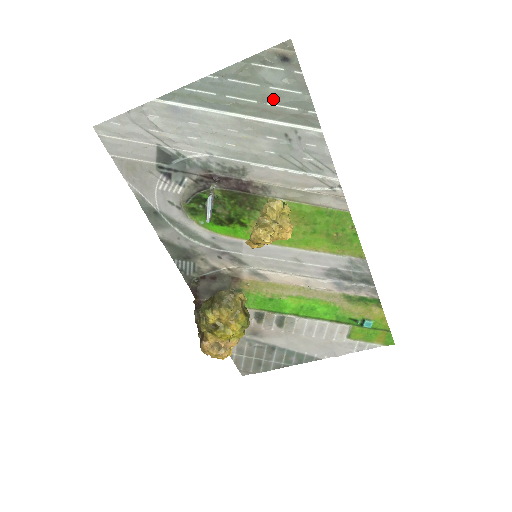
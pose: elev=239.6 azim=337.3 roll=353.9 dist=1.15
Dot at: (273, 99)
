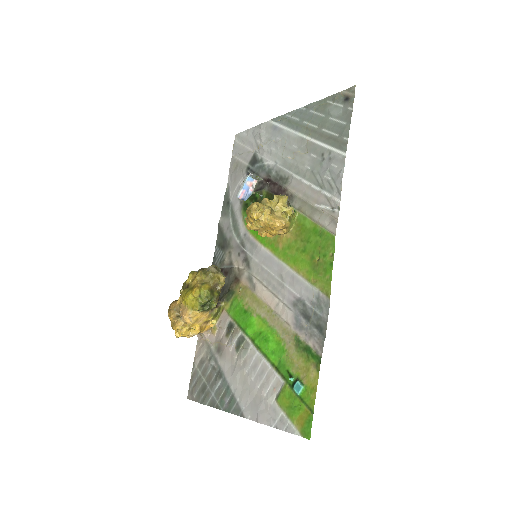
Dot at: (327, 126)
